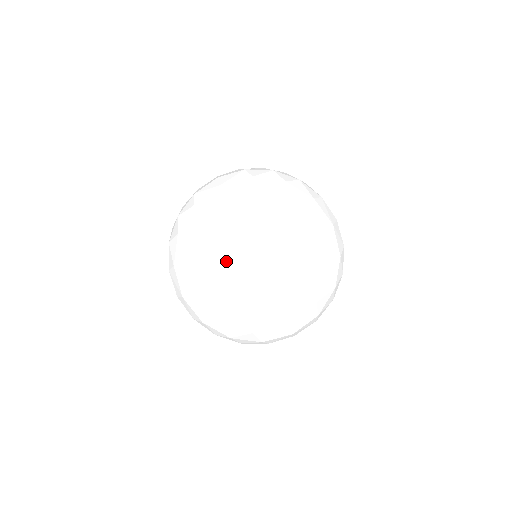
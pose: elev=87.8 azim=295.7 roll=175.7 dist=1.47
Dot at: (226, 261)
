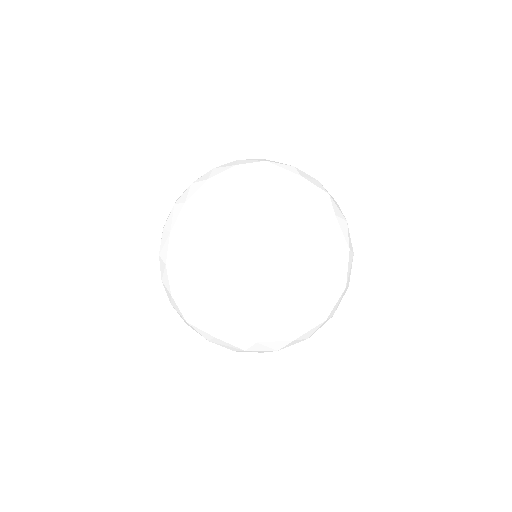
Dot at: (270, 245)
